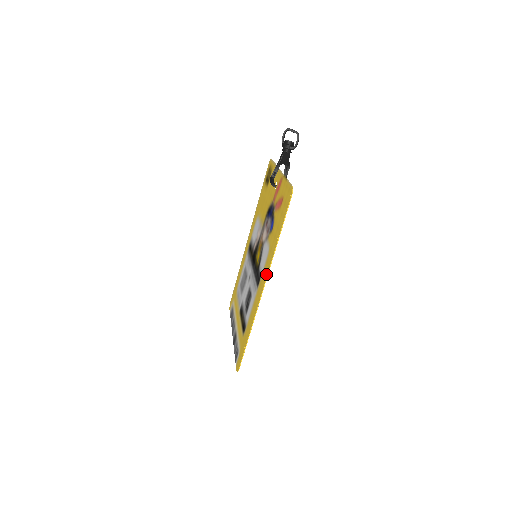
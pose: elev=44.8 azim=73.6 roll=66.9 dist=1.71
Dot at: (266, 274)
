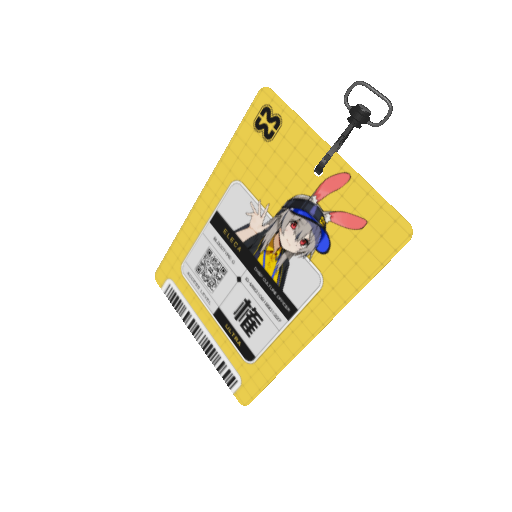
Dot at: (324, 320)
